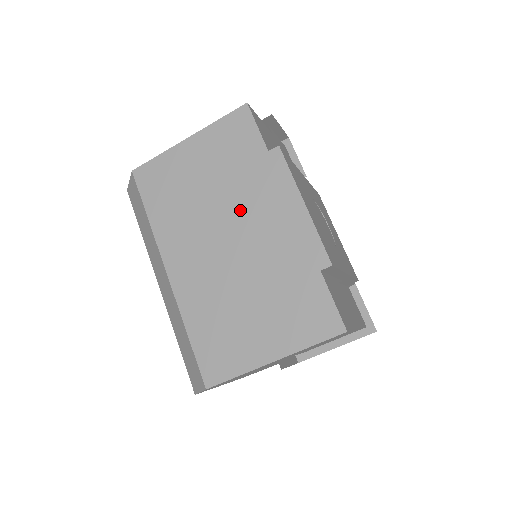
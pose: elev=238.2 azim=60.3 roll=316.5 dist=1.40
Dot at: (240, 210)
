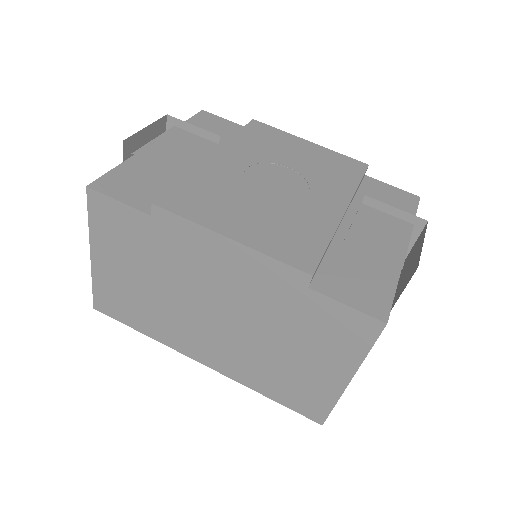
Dot at: (191, 283)
